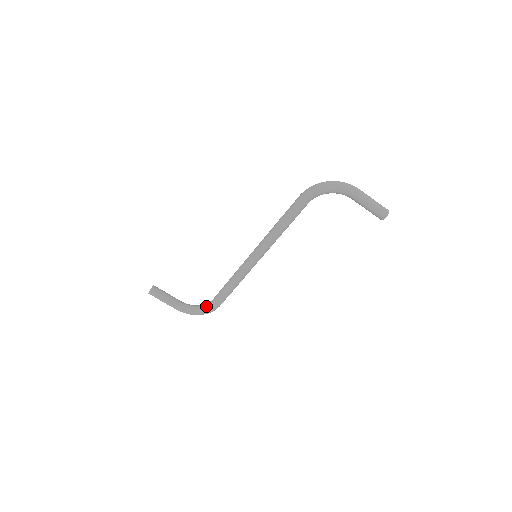
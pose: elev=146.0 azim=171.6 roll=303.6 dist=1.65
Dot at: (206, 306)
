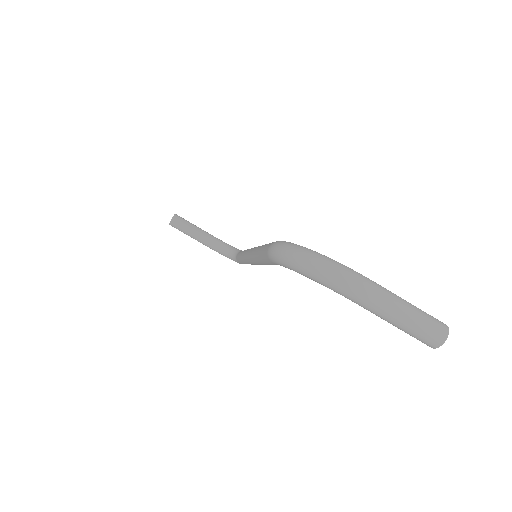
Dot at: (233, 256)
